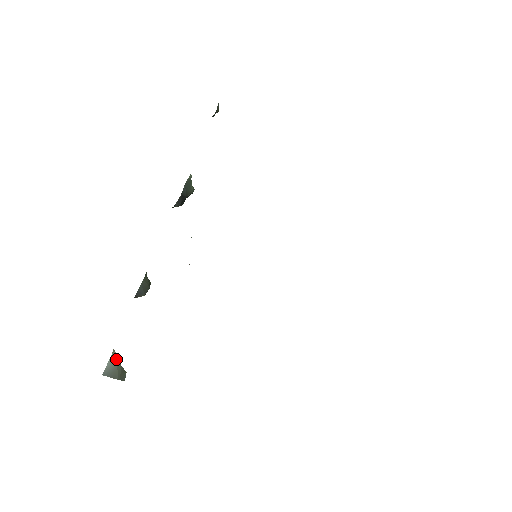
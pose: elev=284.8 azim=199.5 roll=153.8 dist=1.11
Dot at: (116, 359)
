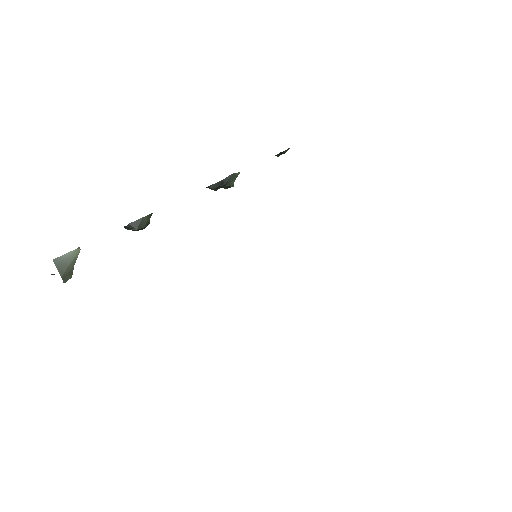
Dot at: (75, 256)
